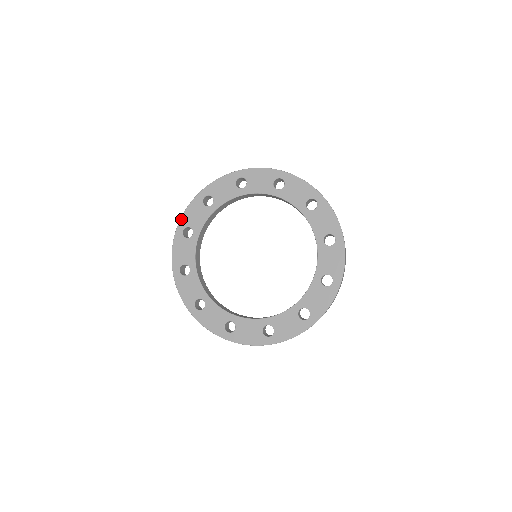
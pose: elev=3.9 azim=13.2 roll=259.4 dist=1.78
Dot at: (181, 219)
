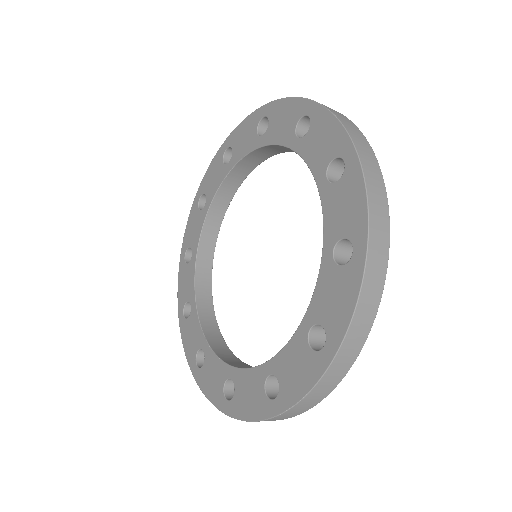
Dot at: (202, 181)
